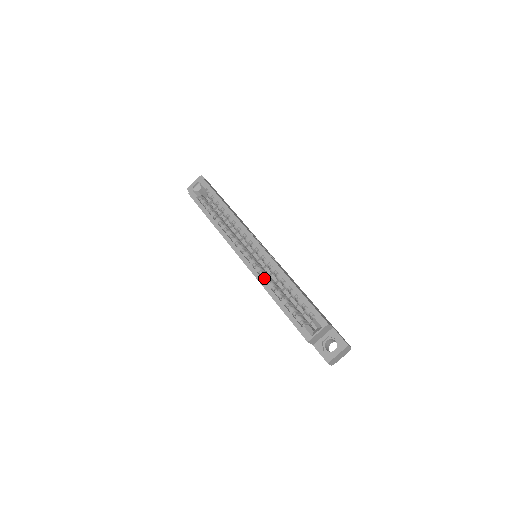
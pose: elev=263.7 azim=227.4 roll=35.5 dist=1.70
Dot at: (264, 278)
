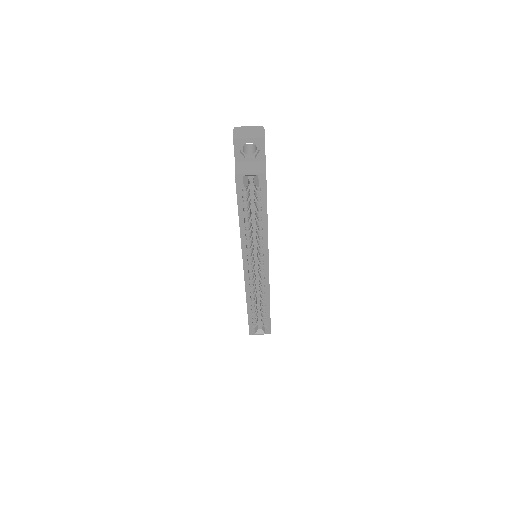
Dot at: (251, 291)
